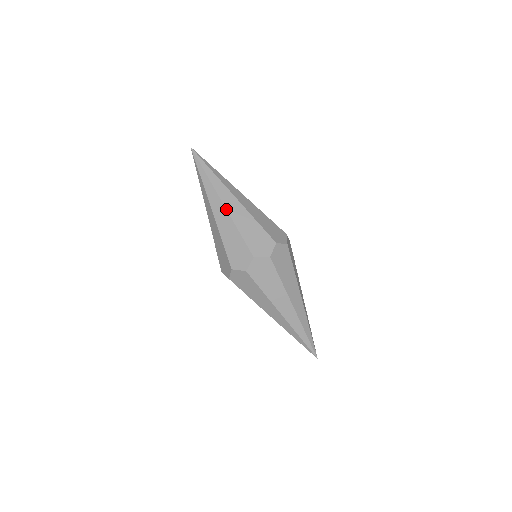
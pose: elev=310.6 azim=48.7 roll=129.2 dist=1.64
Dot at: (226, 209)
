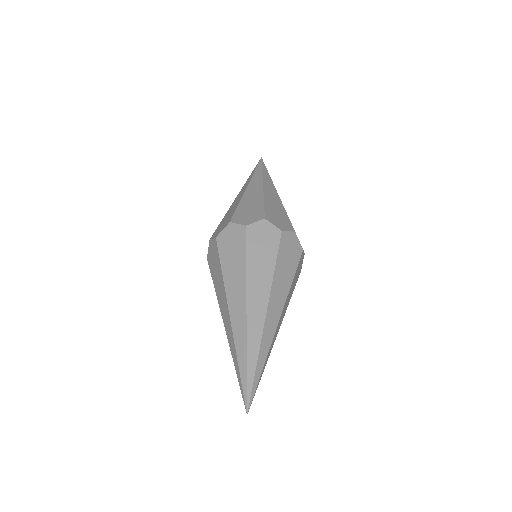
Dot at: (245, 190)
